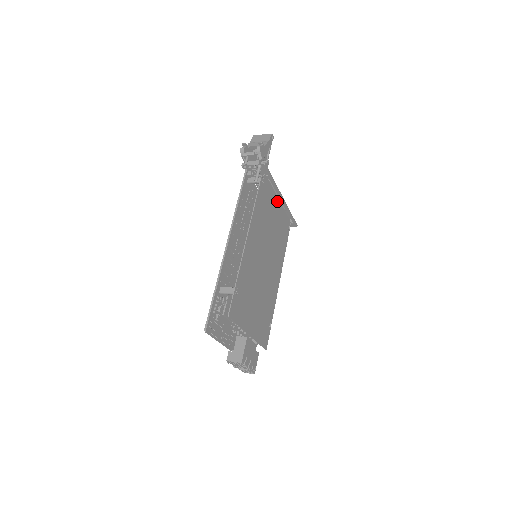
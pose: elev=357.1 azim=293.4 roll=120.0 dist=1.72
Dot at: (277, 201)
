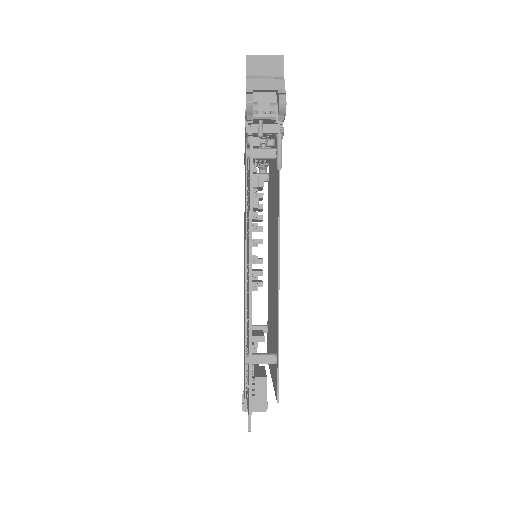
Dot at: occluded
